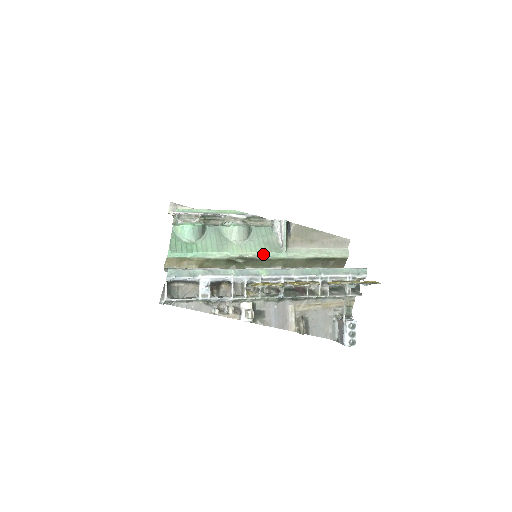
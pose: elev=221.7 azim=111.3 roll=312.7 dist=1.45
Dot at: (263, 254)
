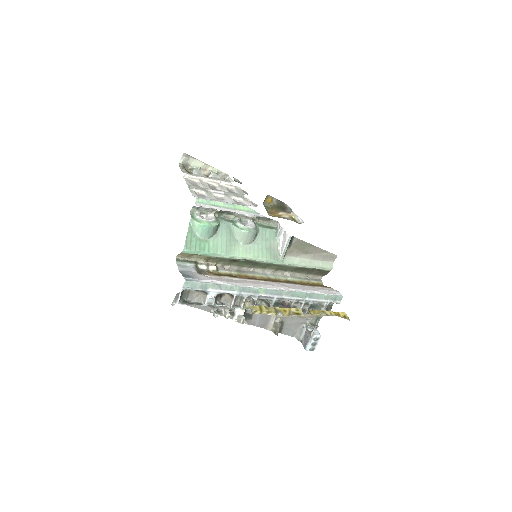
Dot at: (263, 260)
